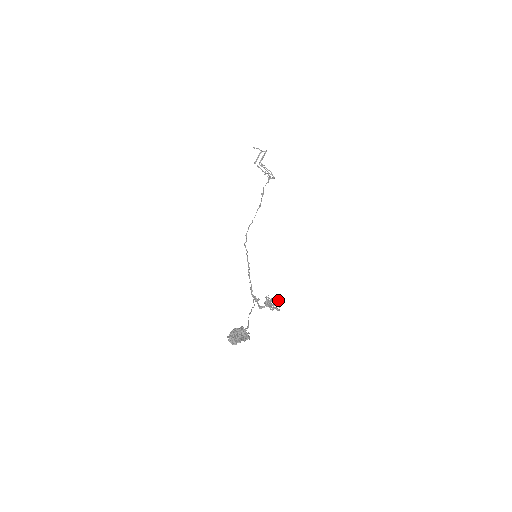
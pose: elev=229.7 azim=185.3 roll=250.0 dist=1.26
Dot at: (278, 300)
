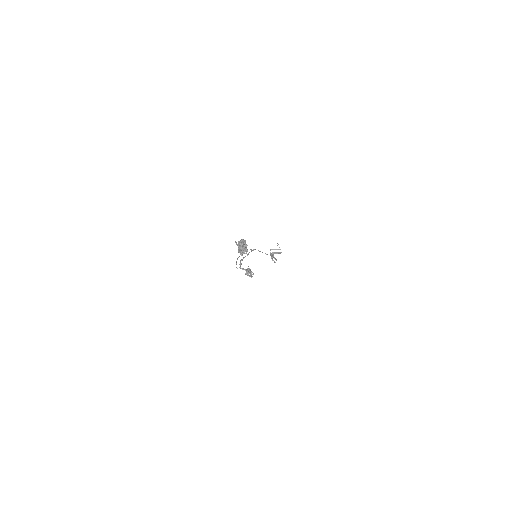
Dot at: (252, 276)
